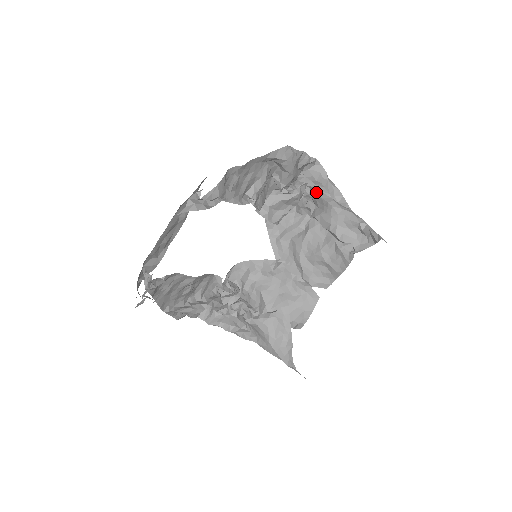
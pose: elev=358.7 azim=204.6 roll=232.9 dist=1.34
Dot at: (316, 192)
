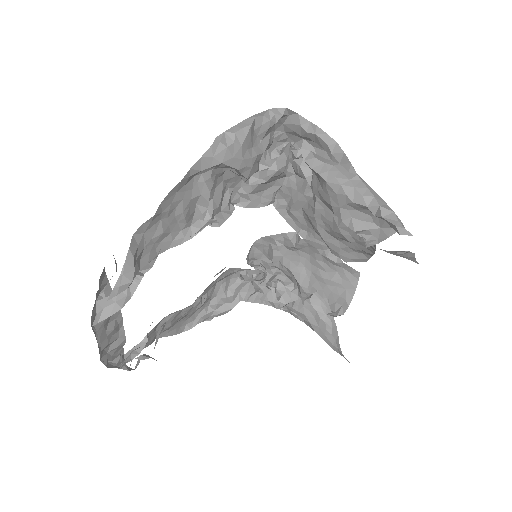
Dot at: occluded
